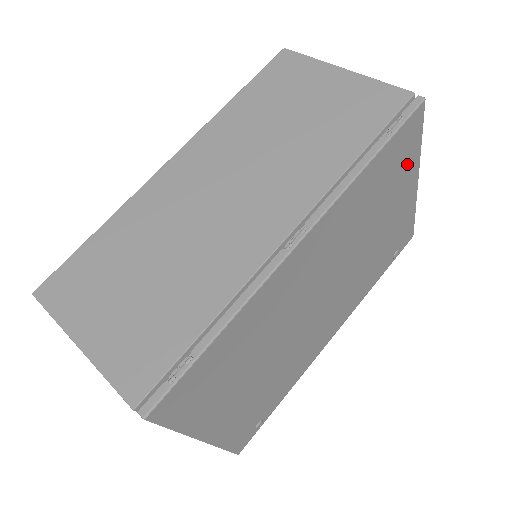
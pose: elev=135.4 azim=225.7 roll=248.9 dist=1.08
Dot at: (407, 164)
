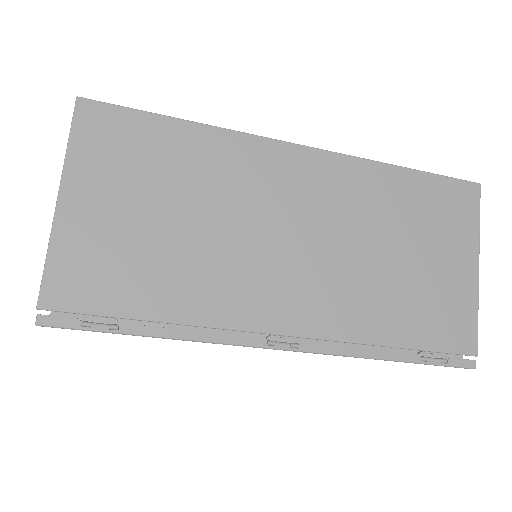
Dot at: occluded
